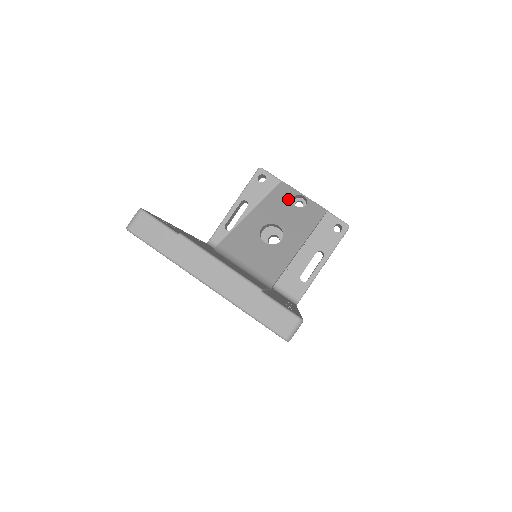
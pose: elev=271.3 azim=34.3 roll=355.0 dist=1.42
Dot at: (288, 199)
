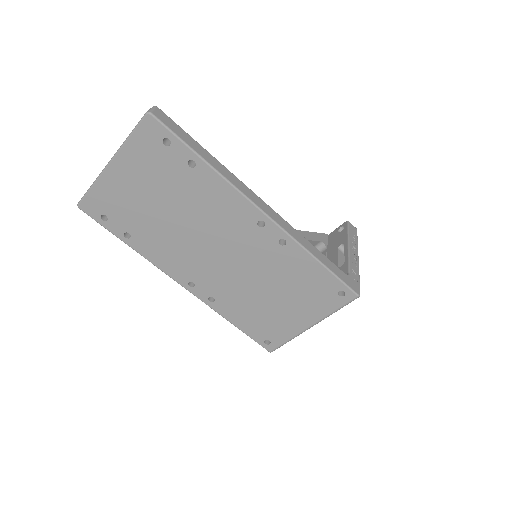
Dot at: occluded
